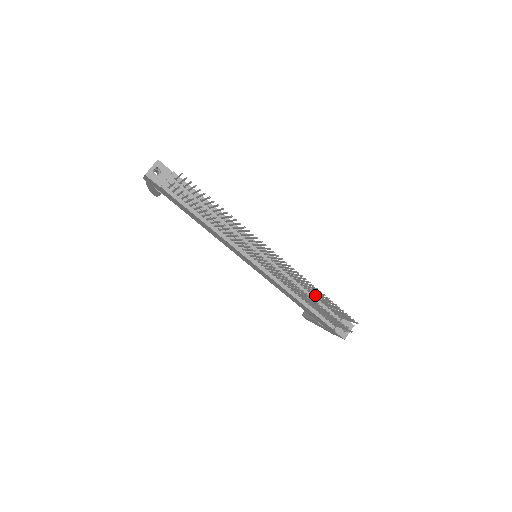
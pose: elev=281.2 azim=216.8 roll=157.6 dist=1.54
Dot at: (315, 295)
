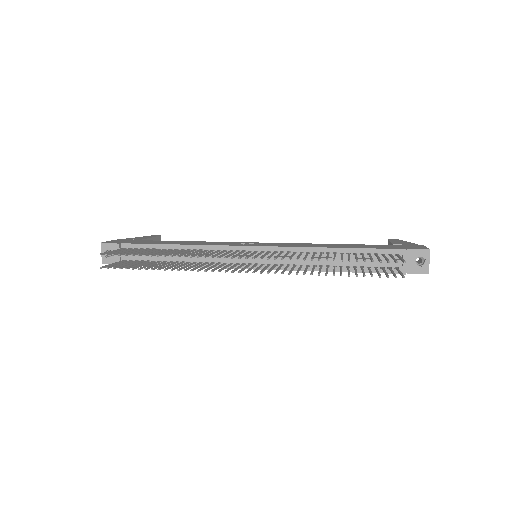
Dot at: occluded
